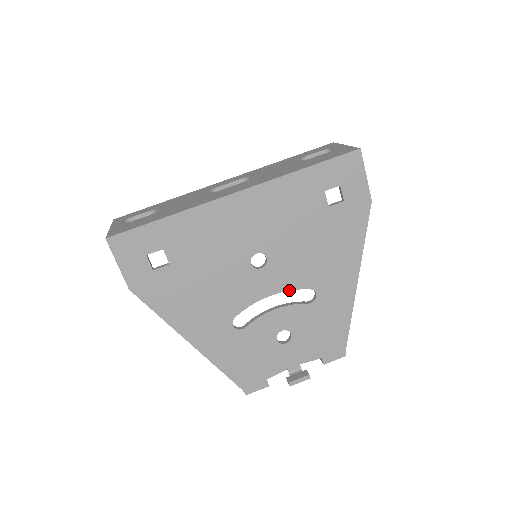
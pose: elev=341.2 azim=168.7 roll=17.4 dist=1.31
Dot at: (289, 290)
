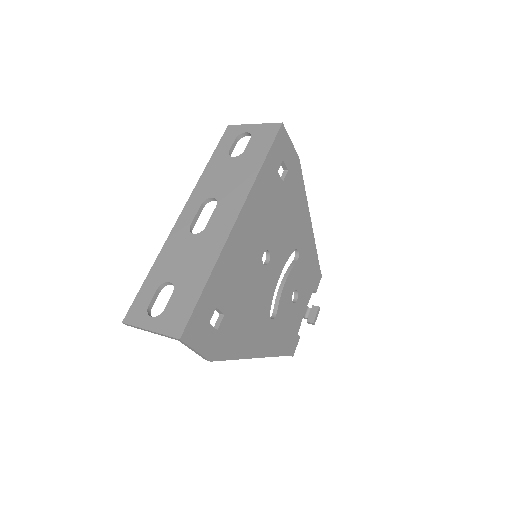
Dot at: occluded
